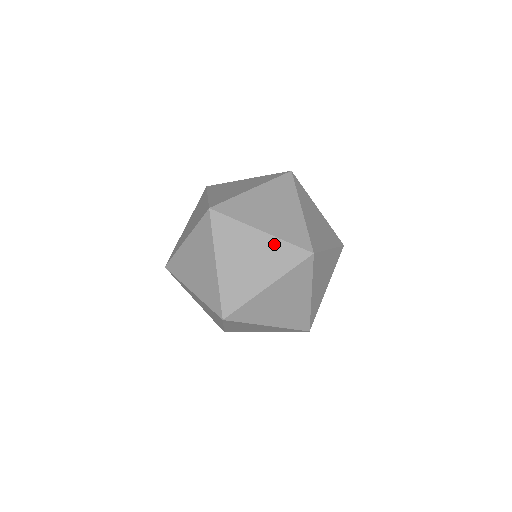
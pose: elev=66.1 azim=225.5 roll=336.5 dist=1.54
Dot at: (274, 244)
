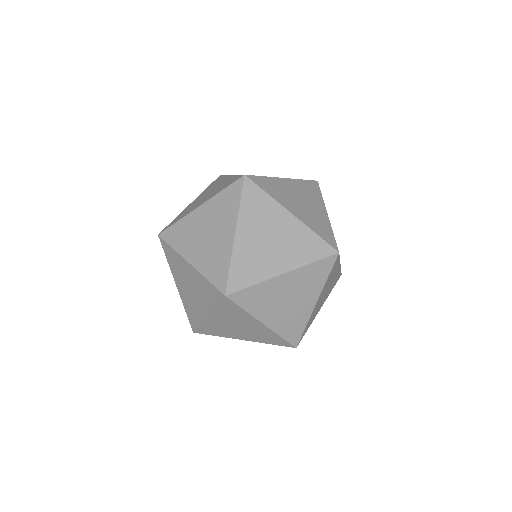
Dot at: (302, 231)
